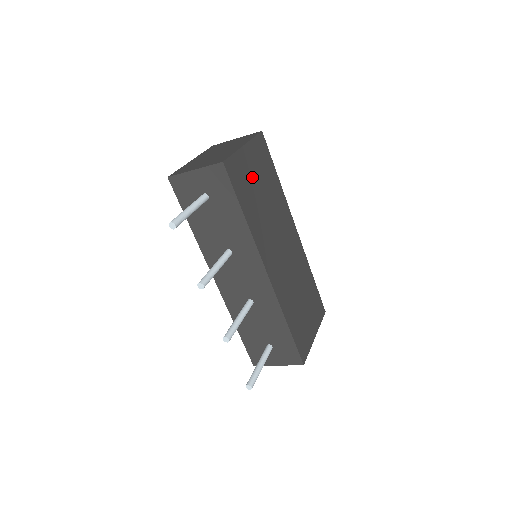
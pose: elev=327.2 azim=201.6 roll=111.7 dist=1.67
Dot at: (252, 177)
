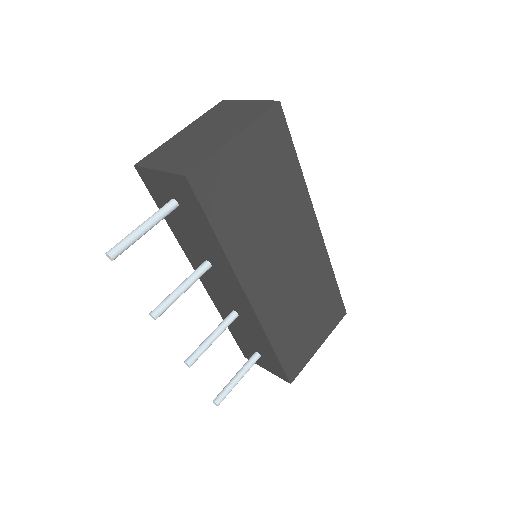
Dot at: (244, 179)
